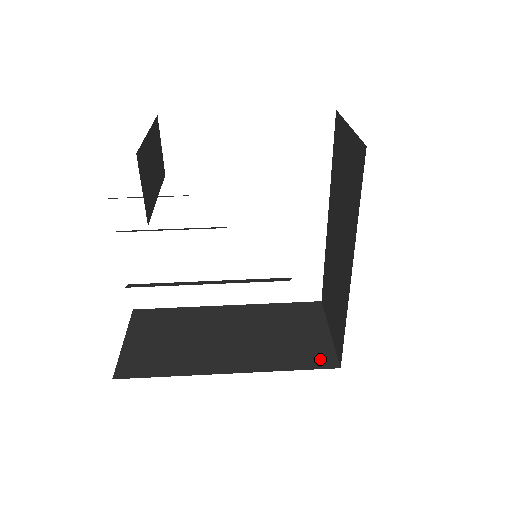
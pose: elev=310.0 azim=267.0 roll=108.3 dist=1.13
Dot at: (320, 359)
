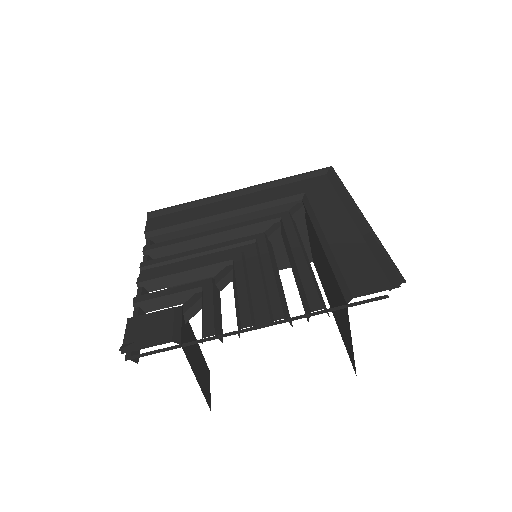
Dot at: occluded
